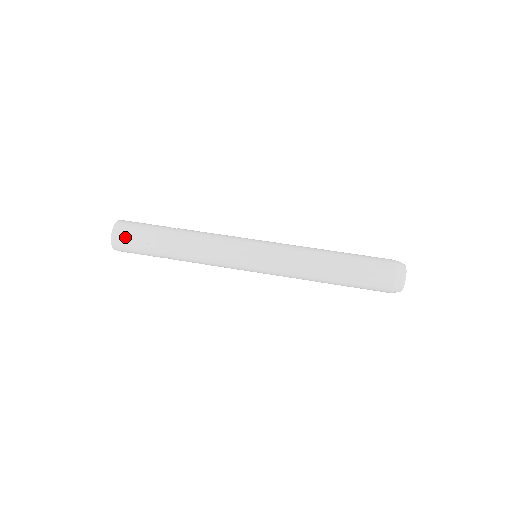
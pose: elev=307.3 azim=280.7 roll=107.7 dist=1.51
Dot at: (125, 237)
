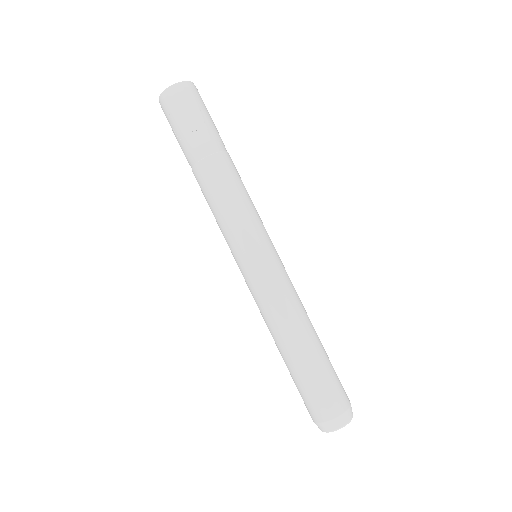
Dot at: (188, 99)
